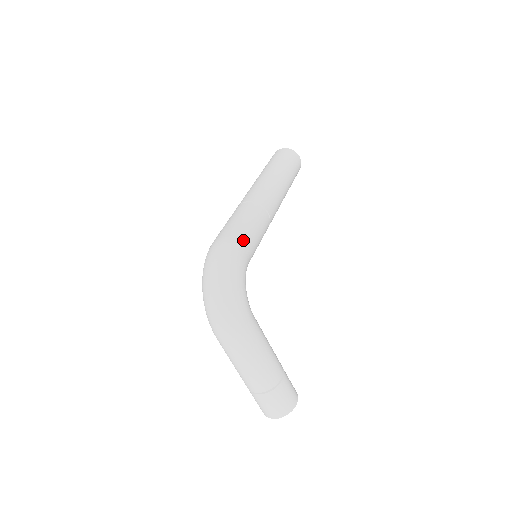
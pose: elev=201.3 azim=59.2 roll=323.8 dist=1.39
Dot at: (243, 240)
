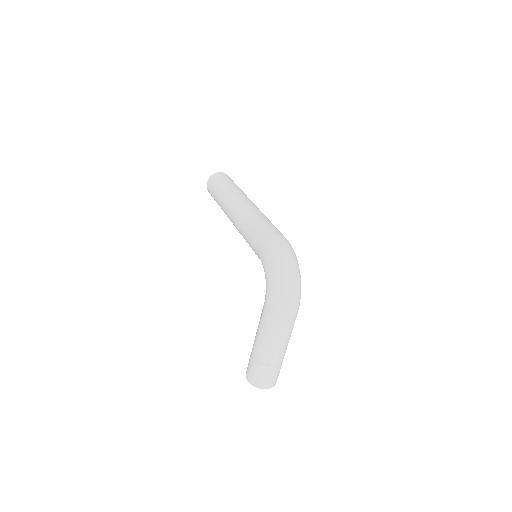
Dot at: occluded
